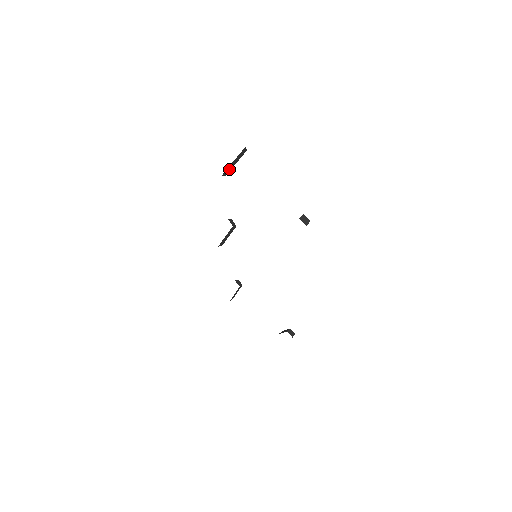
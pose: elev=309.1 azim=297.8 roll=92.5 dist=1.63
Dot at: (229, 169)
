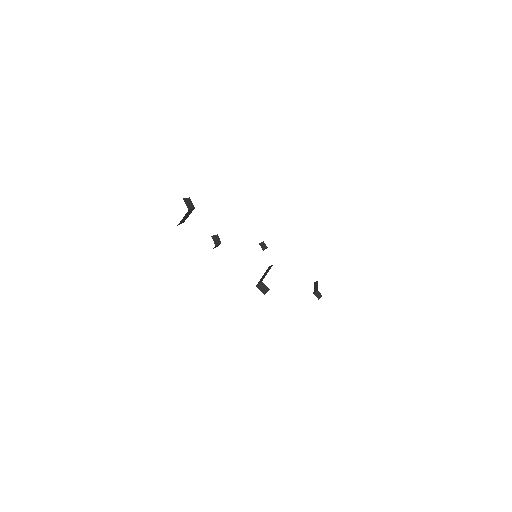
Dot at: (183, 220)
